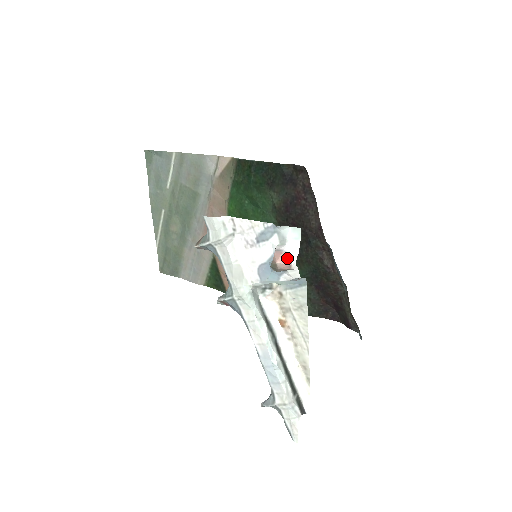
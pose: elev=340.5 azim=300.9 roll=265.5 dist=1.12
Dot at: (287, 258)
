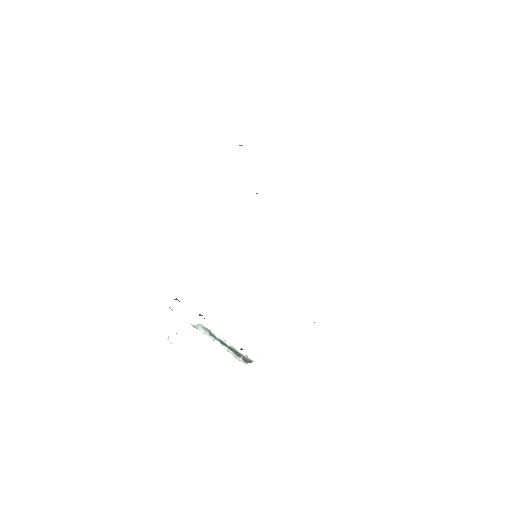
Dot at: (169, 342)
